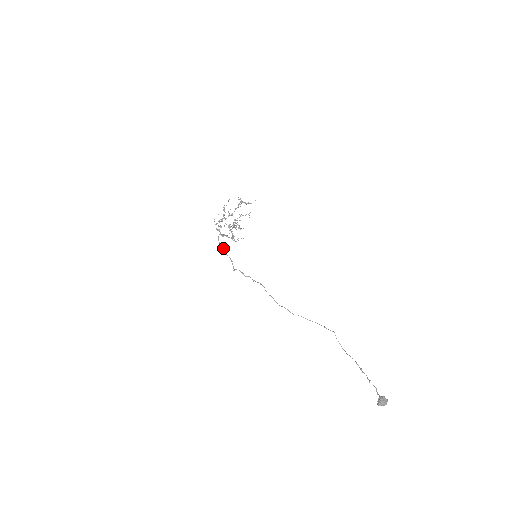
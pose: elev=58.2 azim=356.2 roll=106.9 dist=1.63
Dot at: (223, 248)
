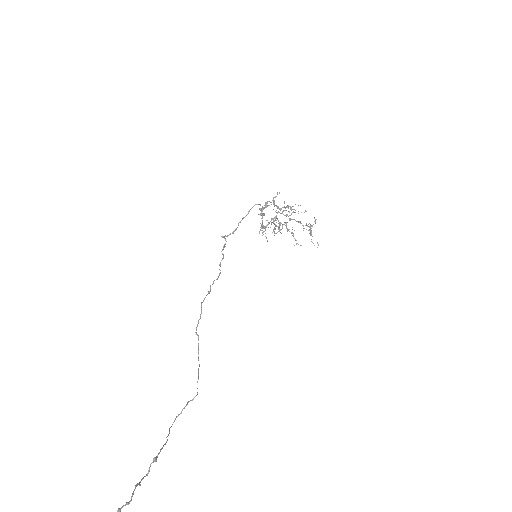
Dot at: (247, 214)
